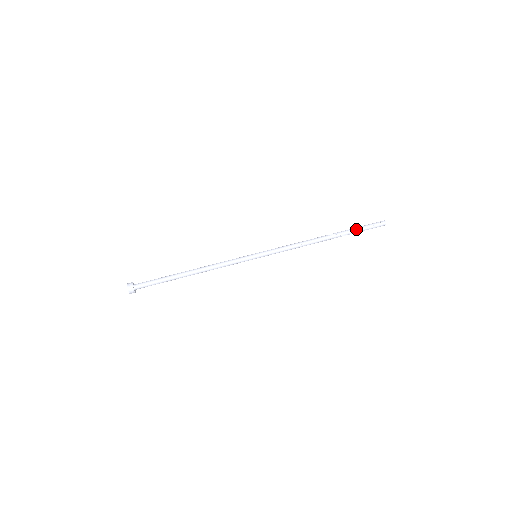
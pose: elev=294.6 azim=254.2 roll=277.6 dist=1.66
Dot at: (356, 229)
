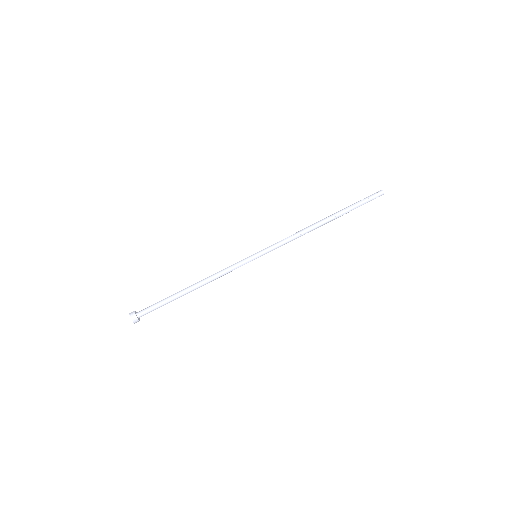
Dot at: (354, 206)
